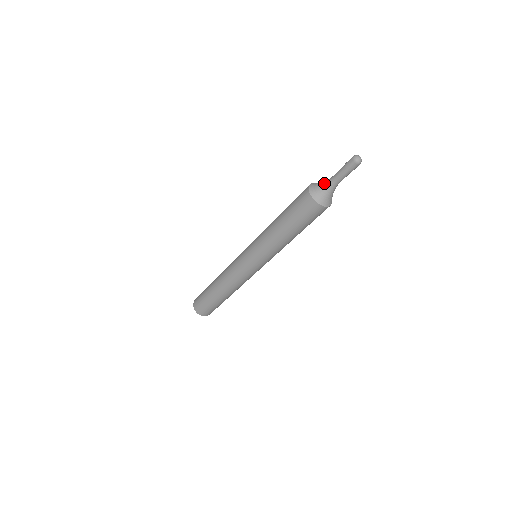
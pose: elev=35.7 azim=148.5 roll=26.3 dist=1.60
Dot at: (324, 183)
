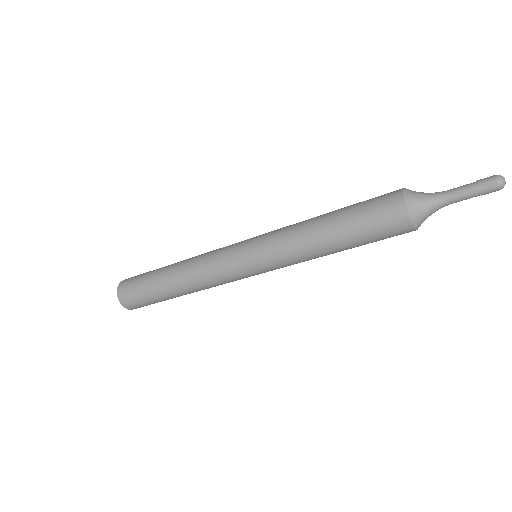
Dot at: occluded
